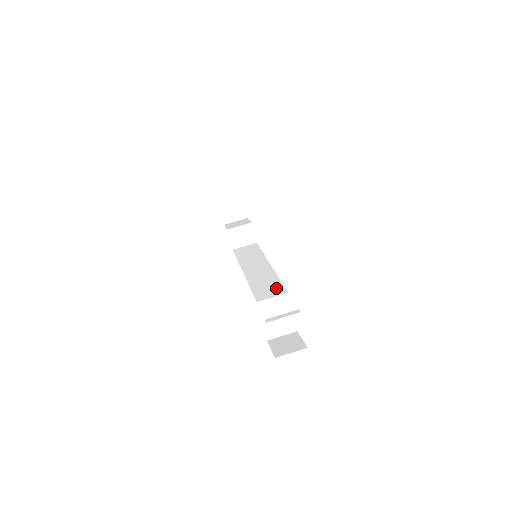
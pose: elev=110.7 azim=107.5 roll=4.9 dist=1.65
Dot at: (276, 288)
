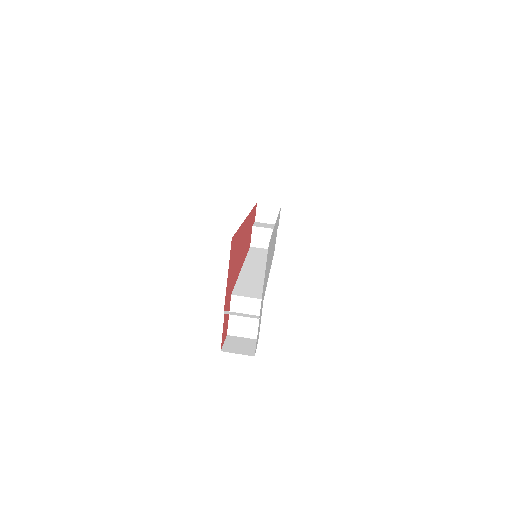
Dot at: (257, 291)
